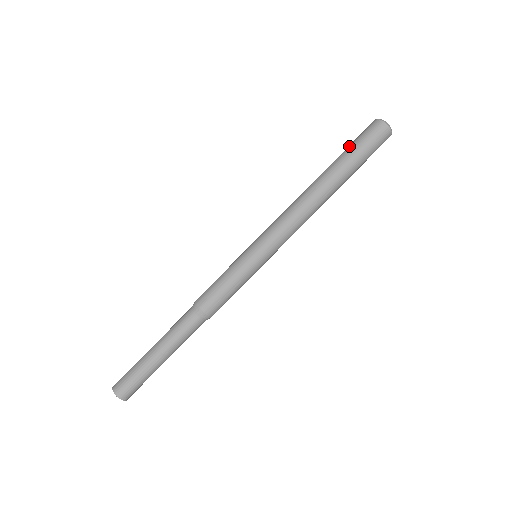
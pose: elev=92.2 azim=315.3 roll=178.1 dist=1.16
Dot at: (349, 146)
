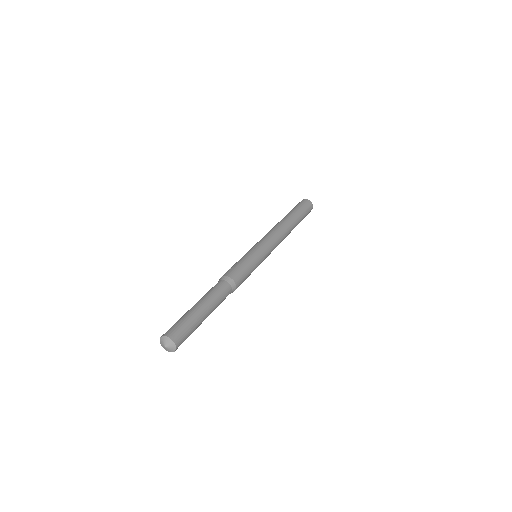
Dot at: occluded
